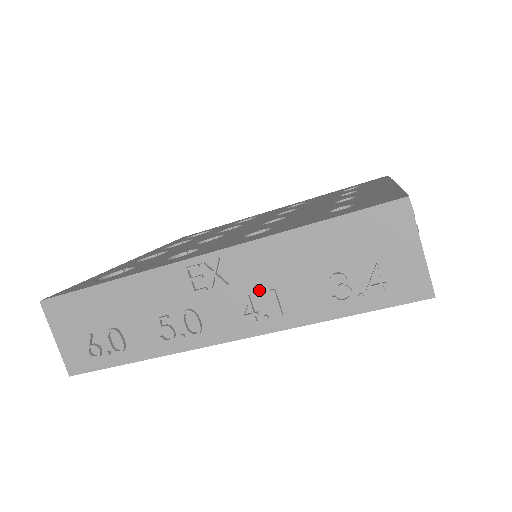
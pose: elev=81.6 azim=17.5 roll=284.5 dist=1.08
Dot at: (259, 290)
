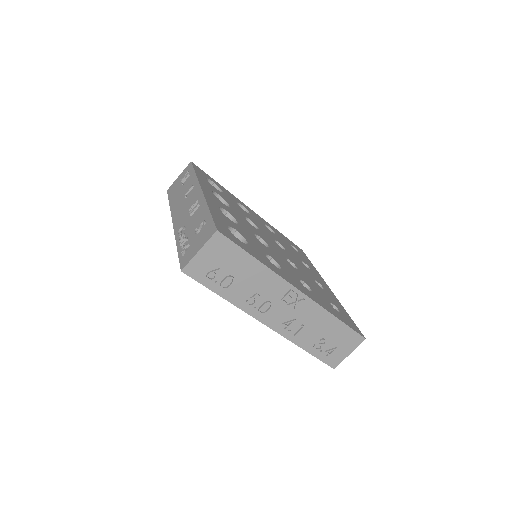
Dot at: (300, 321)
